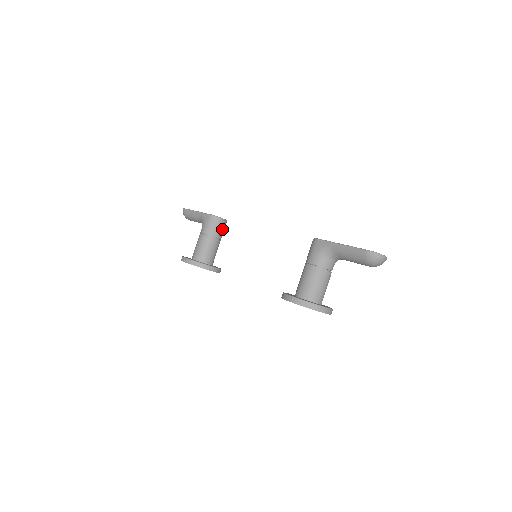
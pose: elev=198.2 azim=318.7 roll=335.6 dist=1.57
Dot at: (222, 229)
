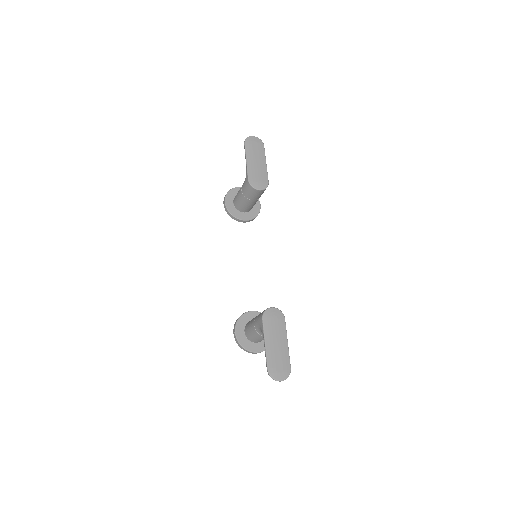
Dot at: (258, 195)
